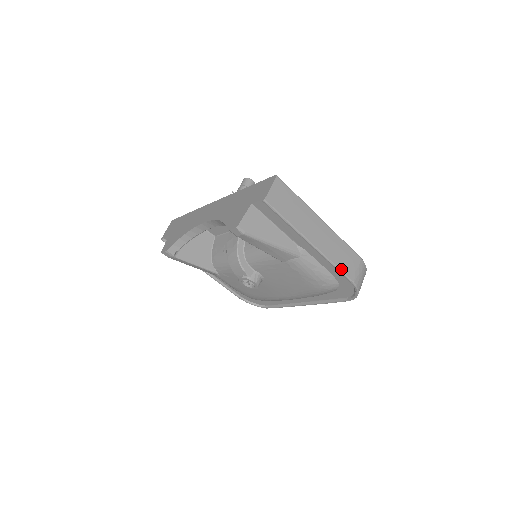
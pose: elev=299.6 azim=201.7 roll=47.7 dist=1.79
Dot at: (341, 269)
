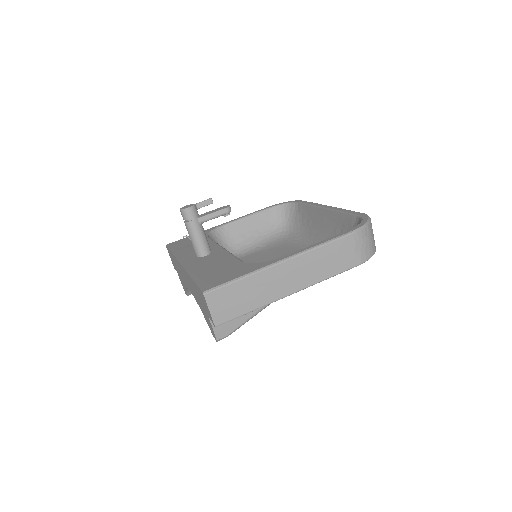
Dot at: (338, 272)
